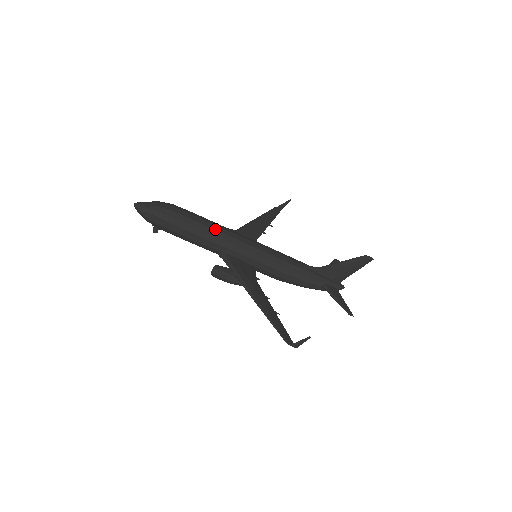
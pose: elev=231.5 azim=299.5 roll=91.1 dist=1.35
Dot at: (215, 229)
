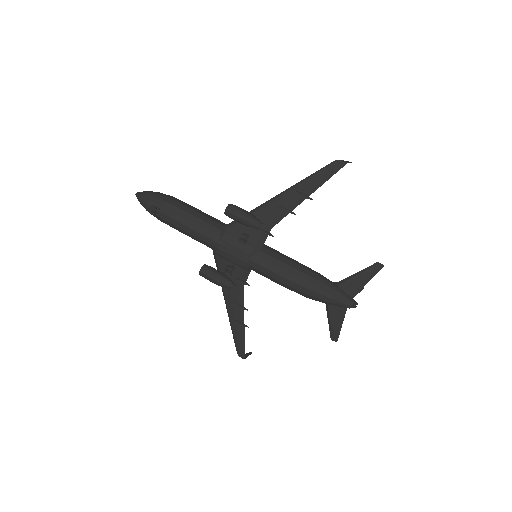
Dot at: occluded
